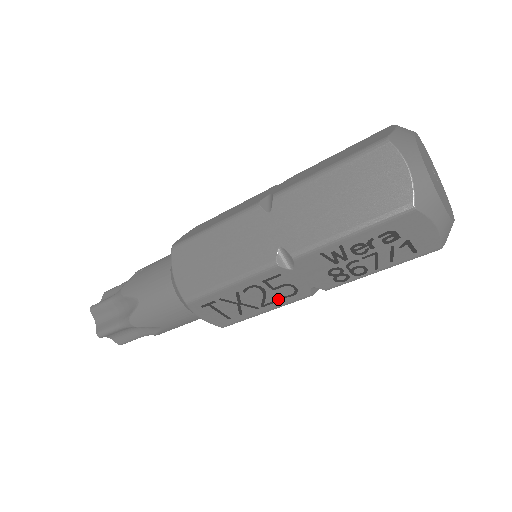
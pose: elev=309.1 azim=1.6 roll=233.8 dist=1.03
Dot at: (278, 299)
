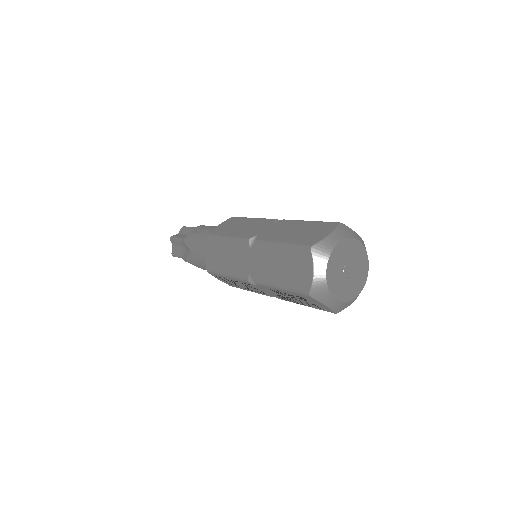
Dot at: (256, 291)
